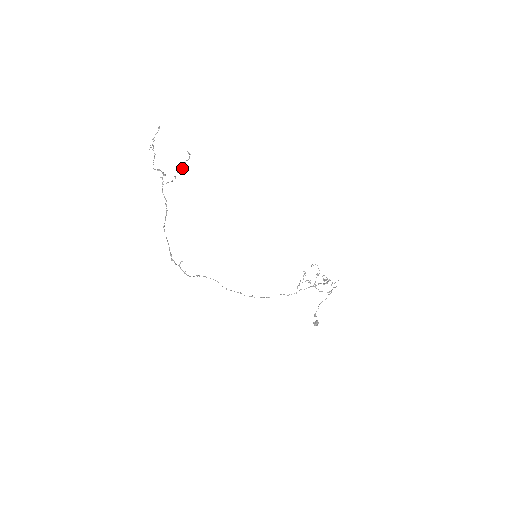
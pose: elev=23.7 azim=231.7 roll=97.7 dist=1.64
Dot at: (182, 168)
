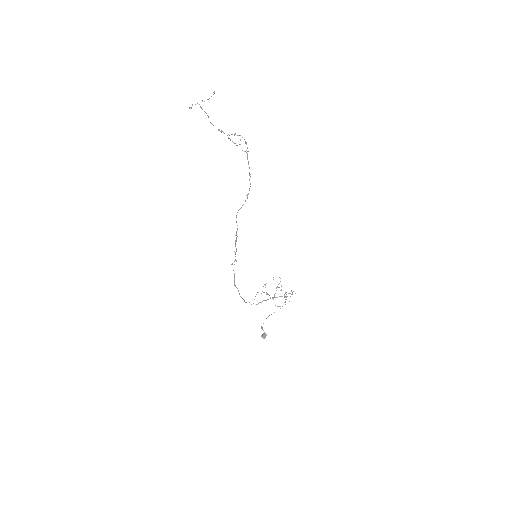
Dot at: (235, 143)
